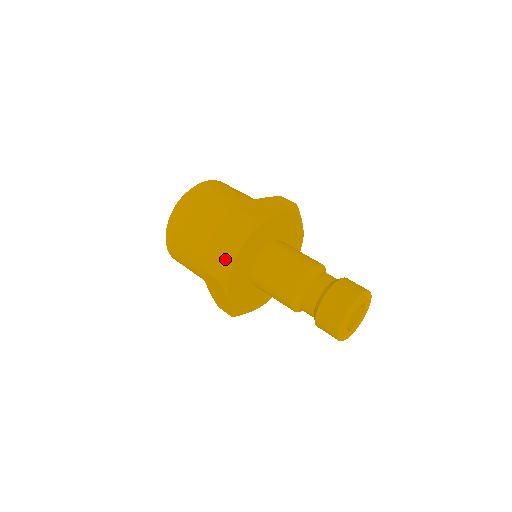
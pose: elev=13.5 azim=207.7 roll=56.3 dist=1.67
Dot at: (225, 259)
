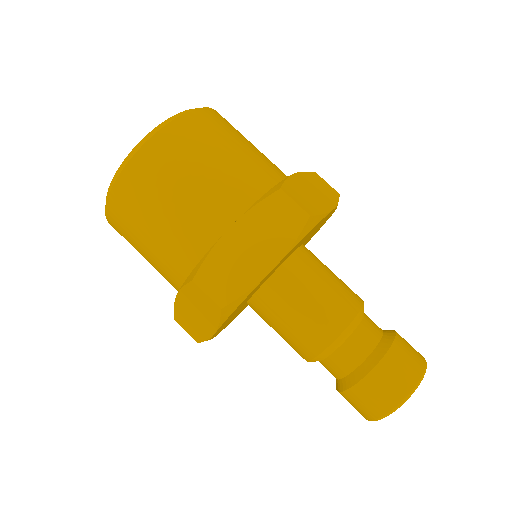
Dot at: (242, 275)
